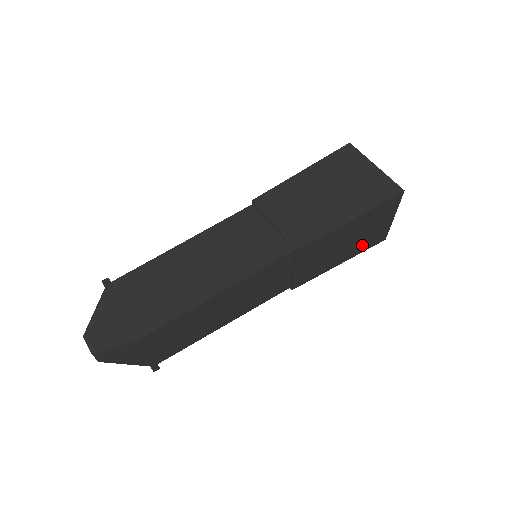
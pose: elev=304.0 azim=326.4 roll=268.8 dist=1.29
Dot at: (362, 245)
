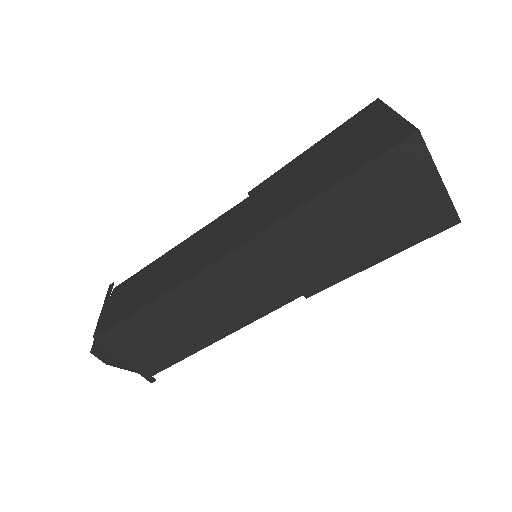
Dot at: (404, 231)
